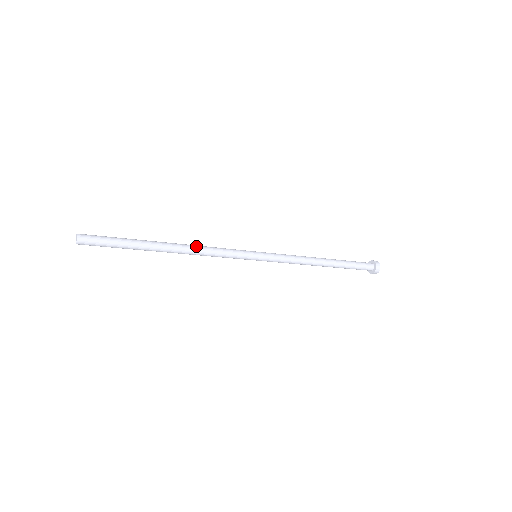
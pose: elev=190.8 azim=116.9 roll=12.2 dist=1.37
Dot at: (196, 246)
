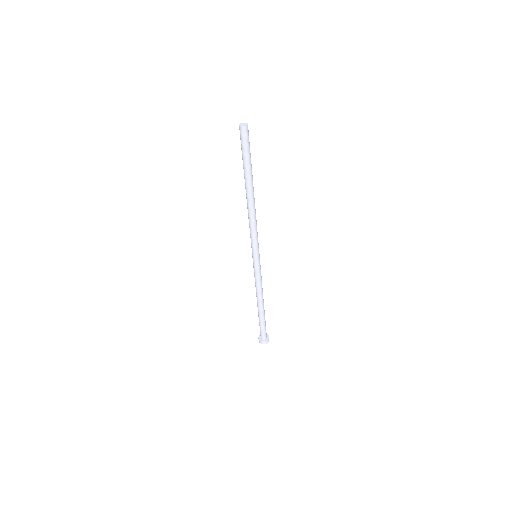
Dot at: occluded
